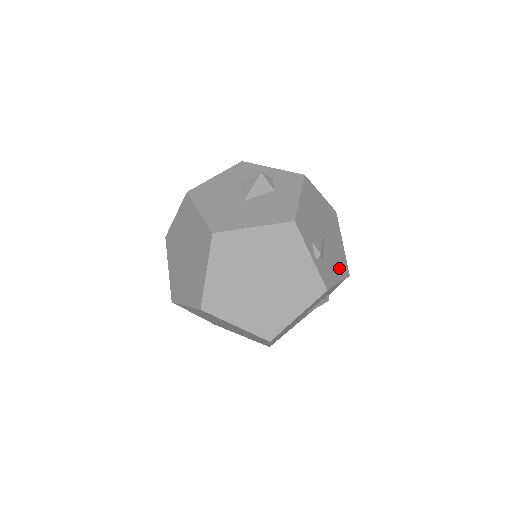
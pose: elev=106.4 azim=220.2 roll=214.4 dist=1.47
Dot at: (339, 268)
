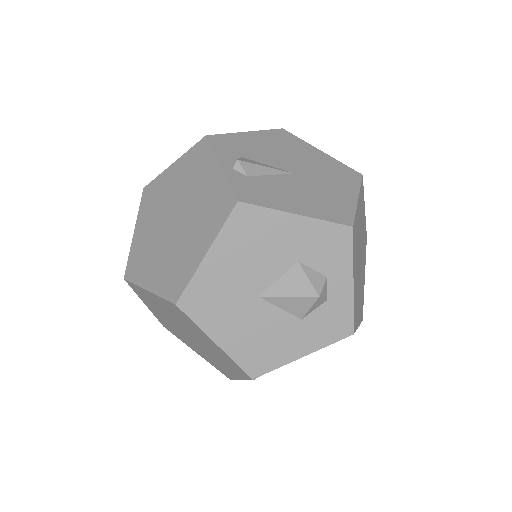
Dot at: occluded
